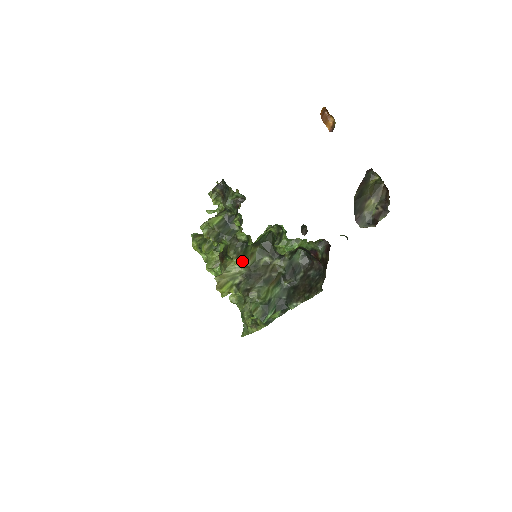
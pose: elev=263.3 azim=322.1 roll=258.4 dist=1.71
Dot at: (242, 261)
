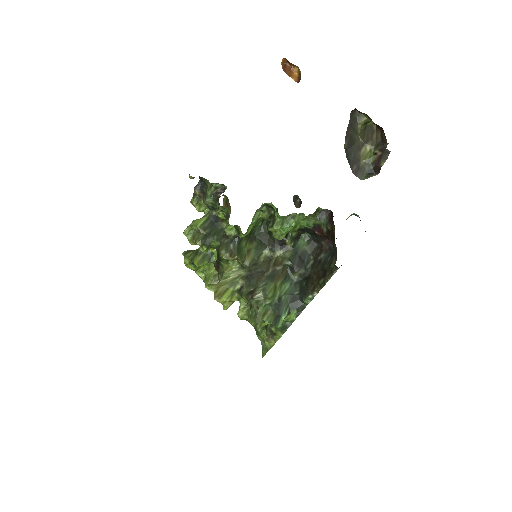
Dot at: (239, 262)
